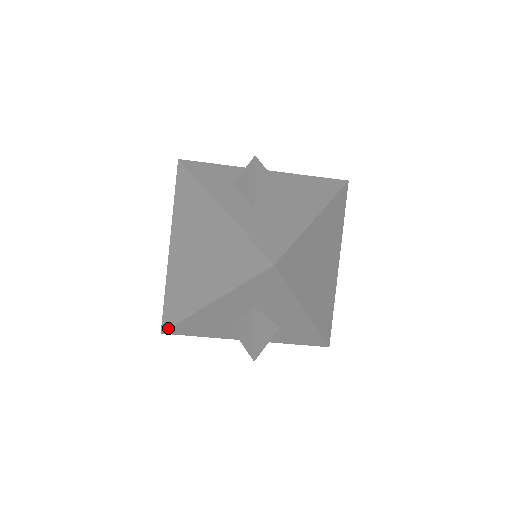
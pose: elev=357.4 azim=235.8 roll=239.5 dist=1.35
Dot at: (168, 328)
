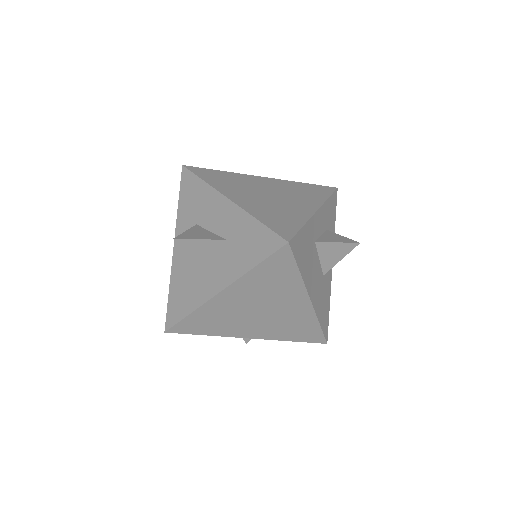
Dot at: (166, 317)
